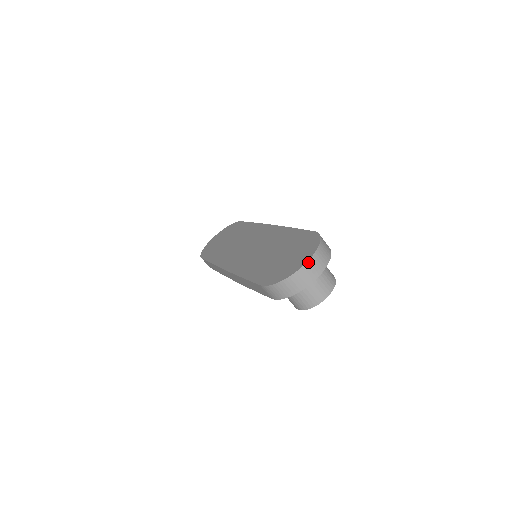
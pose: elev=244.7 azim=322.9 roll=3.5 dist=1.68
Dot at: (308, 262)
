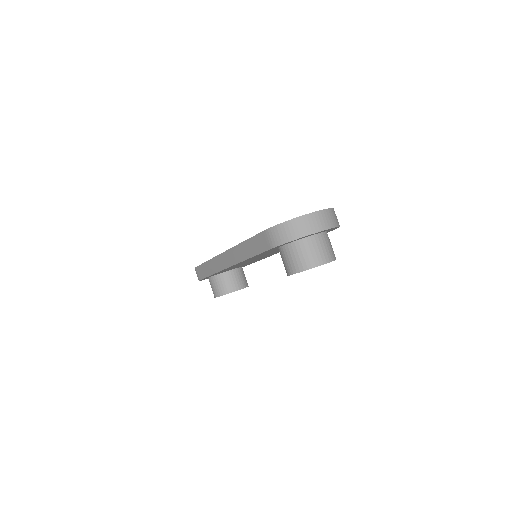
Dot at: (320, 211)
